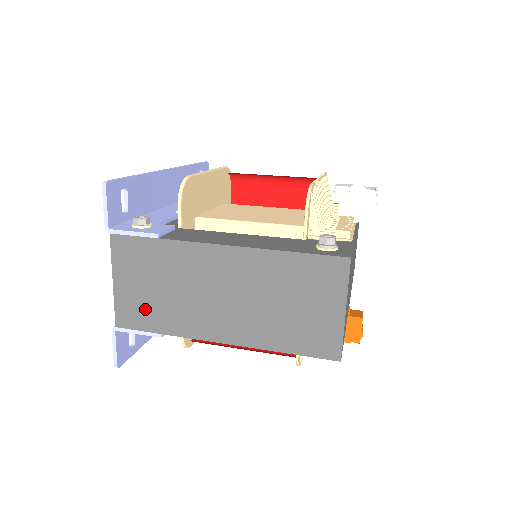
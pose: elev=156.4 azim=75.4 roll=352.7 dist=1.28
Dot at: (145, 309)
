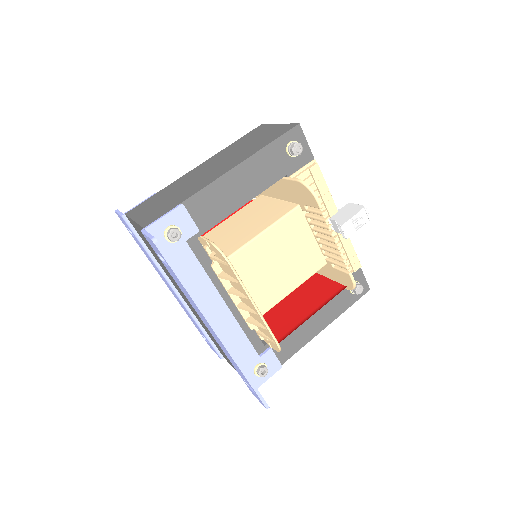
Dot at: occluded
